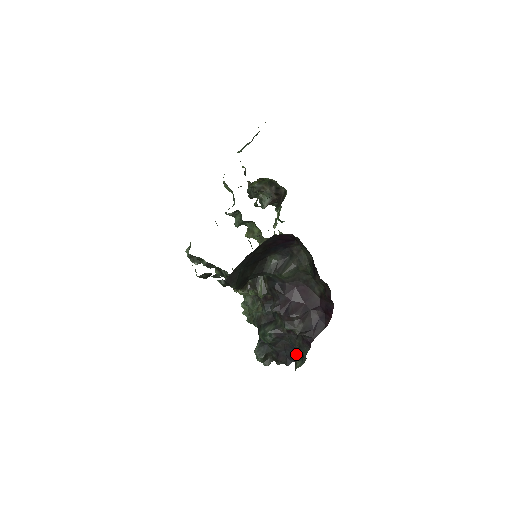
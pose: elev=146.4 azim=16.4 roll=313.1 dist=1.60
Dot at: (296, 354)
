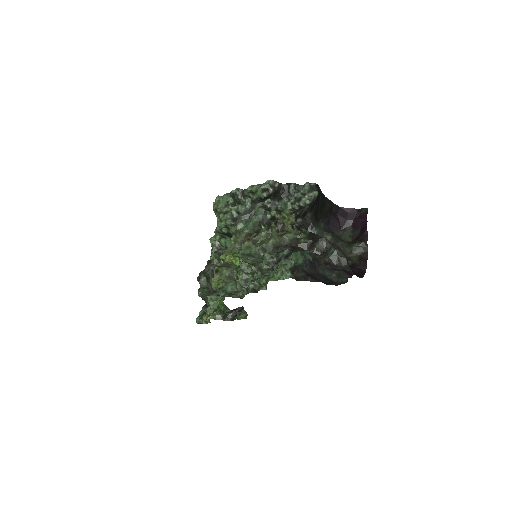
Dot at: (329, 282)
